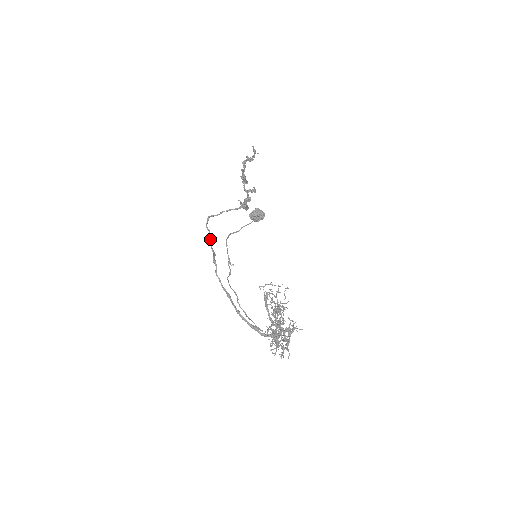
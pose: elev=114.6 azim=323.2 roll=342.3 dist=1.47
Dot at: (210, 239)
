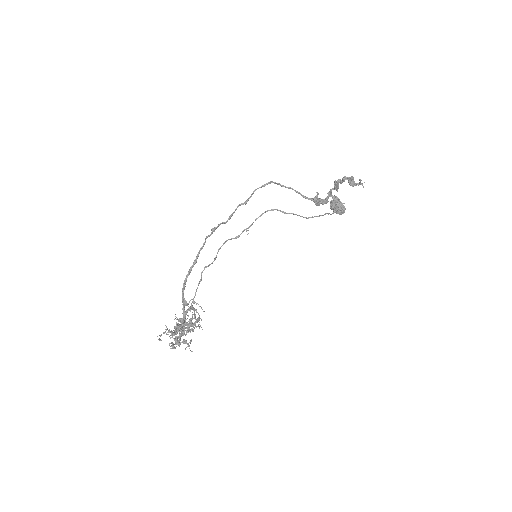
Dot at: (242, 204)
